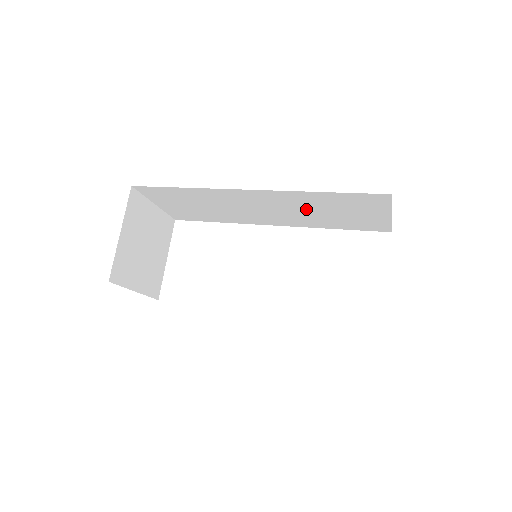
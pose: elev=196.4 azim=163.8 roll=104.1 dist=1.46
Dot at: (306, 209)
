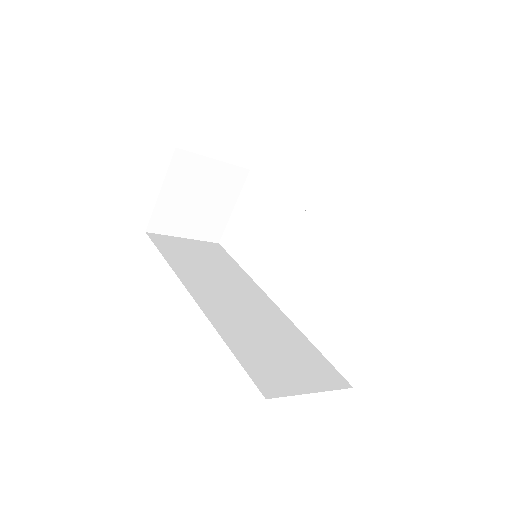
Dot at: occluded
